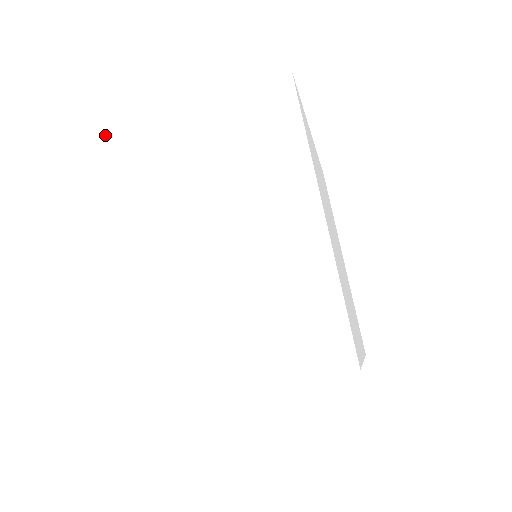
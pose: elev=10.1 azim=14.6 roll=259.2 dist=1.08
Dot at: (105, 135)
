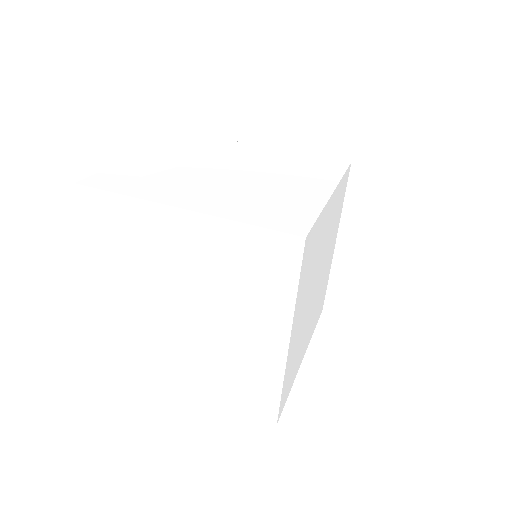
Dot at: (229, 140)
